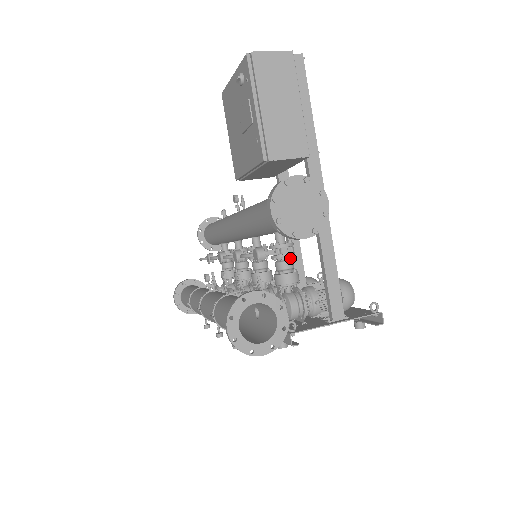
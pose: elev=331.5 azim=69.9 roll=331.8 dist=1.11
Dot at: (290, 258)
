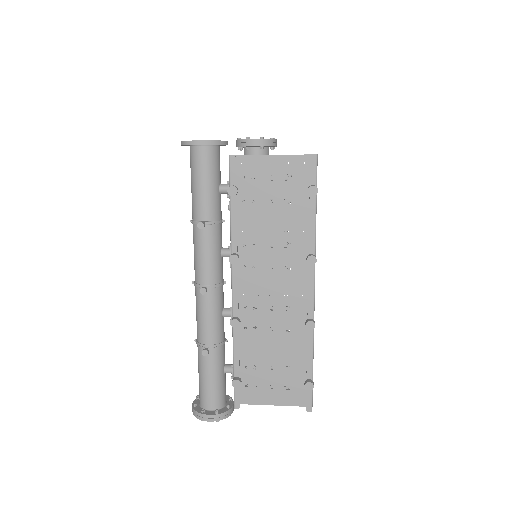
Dot at: occluded
